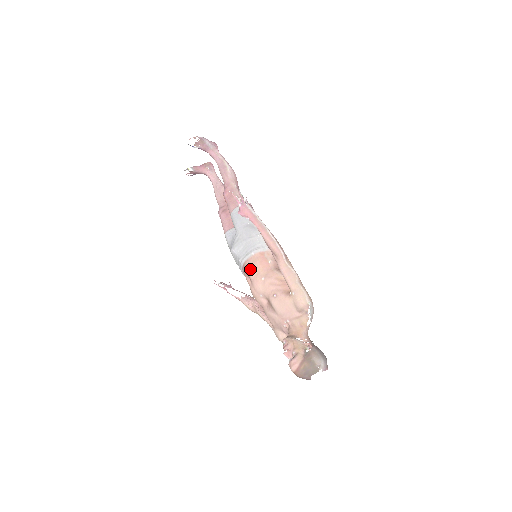
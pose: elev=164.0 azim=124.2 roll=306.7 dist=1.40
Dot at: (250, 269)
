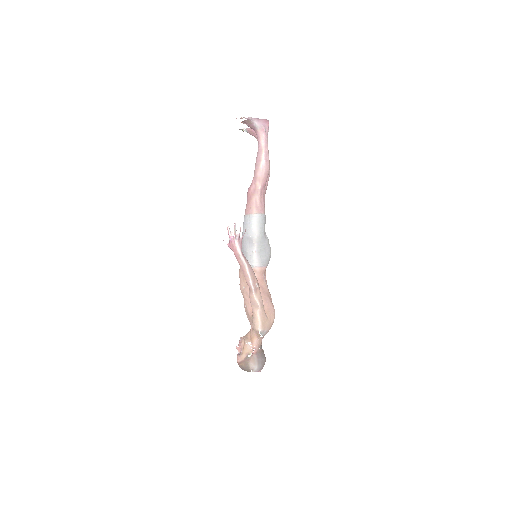
Dot at: (240, 273)
